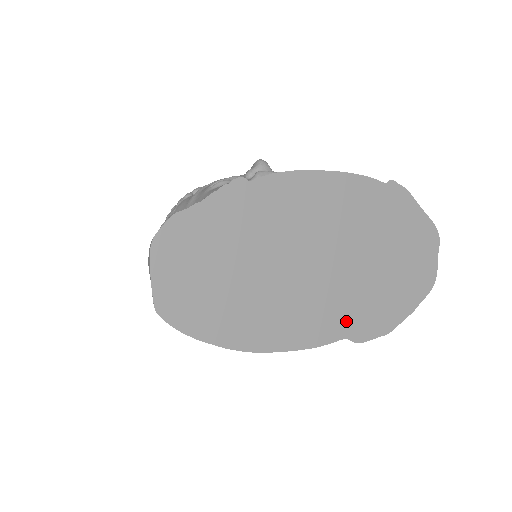
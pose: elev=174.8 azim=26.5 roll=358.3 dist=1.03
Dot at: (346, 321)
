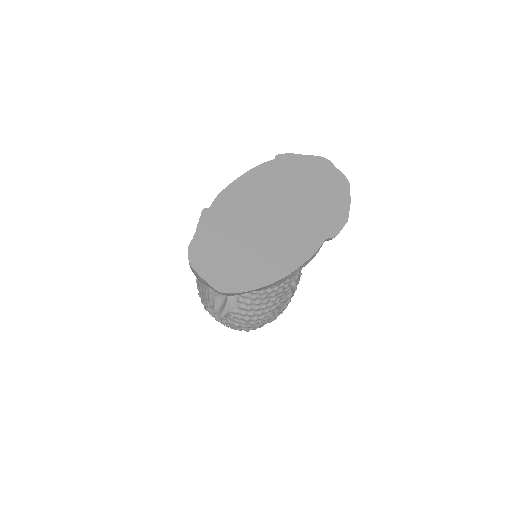
Dot at: (318, 231)
